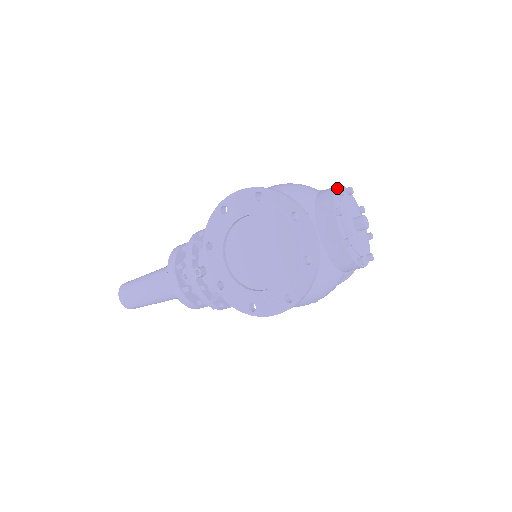
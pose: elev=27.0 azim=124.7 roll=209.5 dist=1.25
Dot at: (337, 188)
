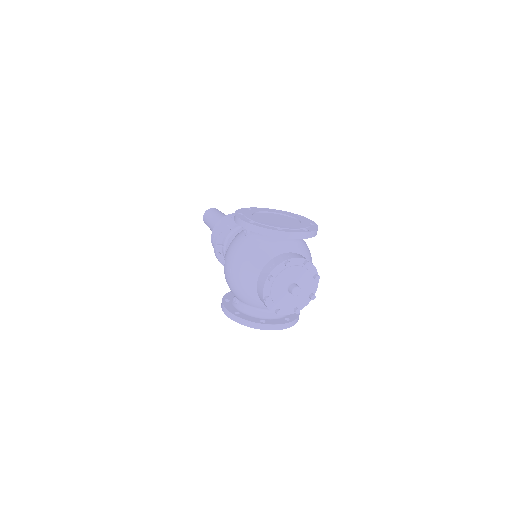
Dot at: (265, 301)
